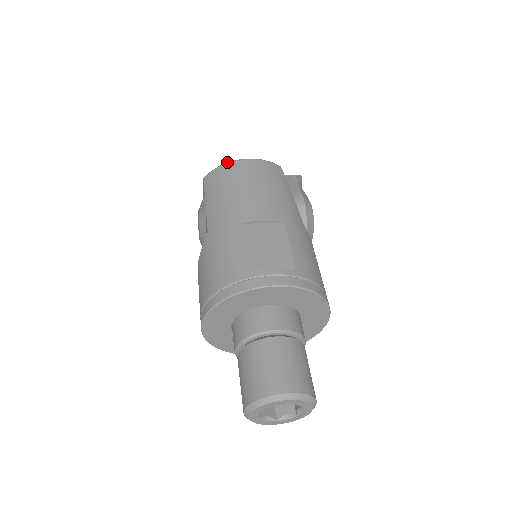
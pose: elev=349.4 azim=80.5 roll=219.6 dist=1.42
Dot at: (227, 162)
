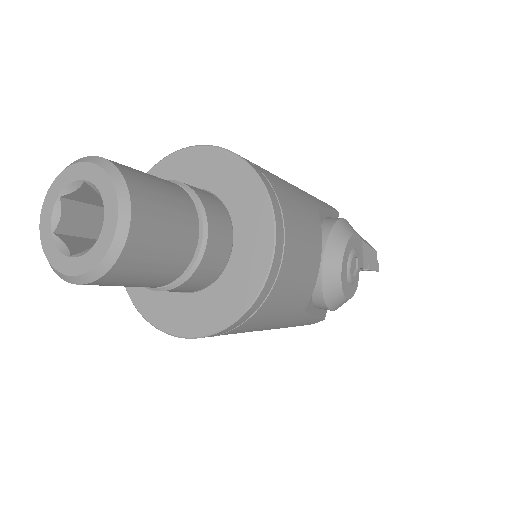
Dot at: occluded
